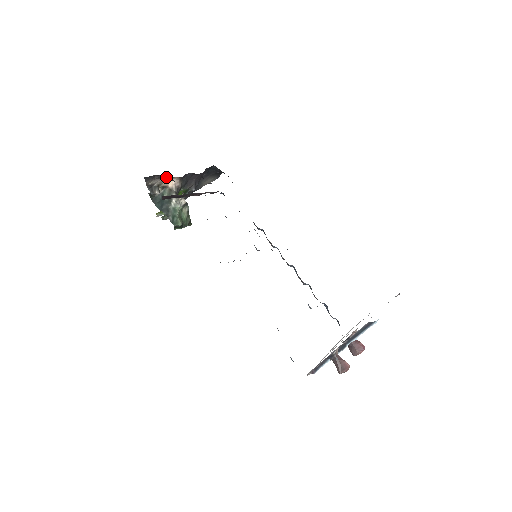
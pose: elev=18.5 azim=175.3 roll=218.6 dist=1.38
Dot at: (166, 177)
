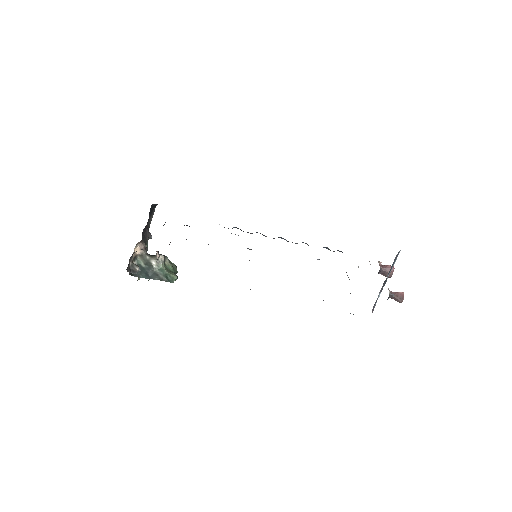
Dot at: occluded
